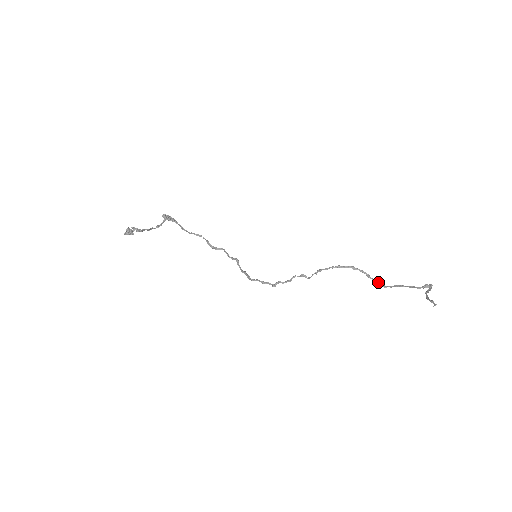
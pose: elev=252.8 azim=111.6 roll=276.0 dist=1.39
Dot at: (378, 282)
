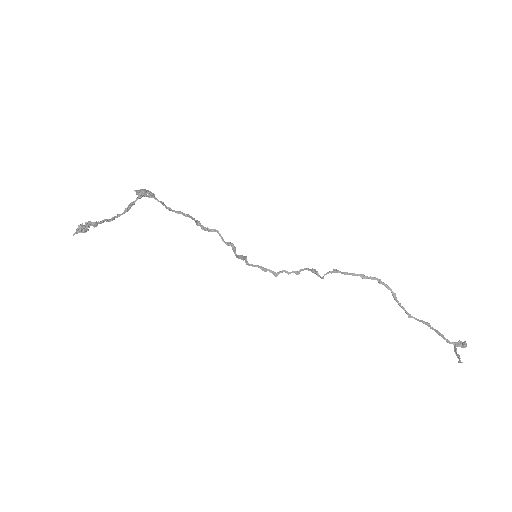
Dot at: (404, 308)
